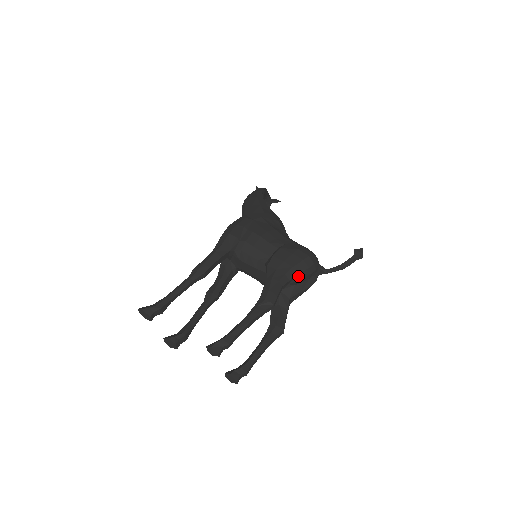
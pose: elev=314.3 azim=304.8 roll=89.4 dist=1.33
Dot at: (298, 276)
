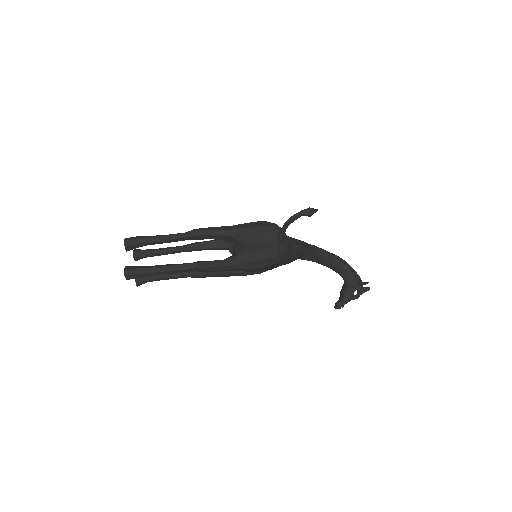
Dot at: (244, 230)
